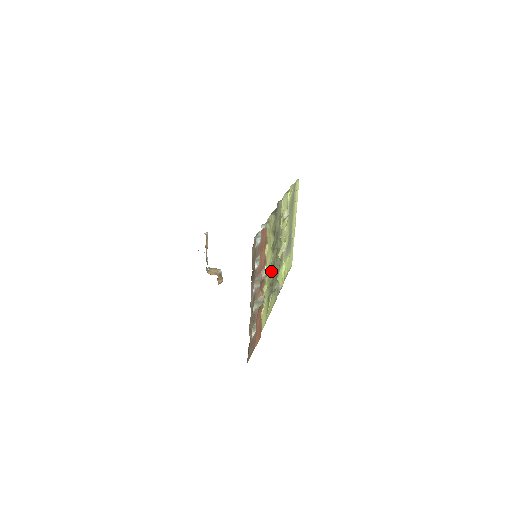
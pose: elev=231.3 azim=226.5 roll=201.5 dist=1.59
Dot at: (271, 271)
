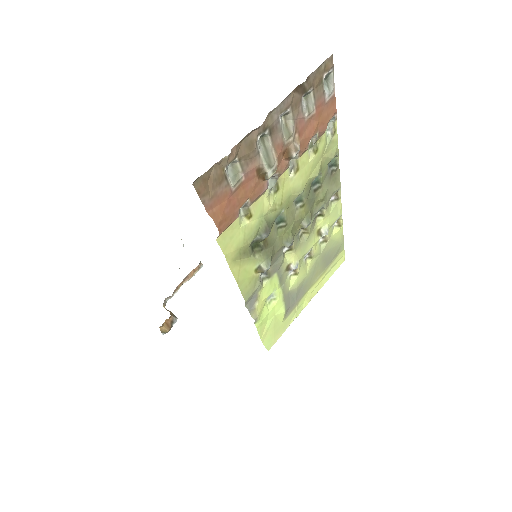
Dot at: (280, 225)
